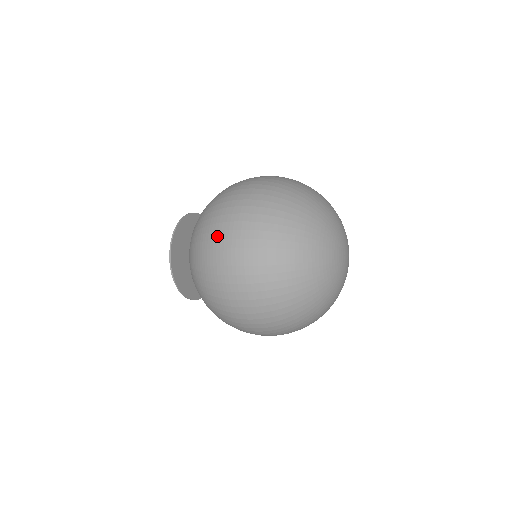
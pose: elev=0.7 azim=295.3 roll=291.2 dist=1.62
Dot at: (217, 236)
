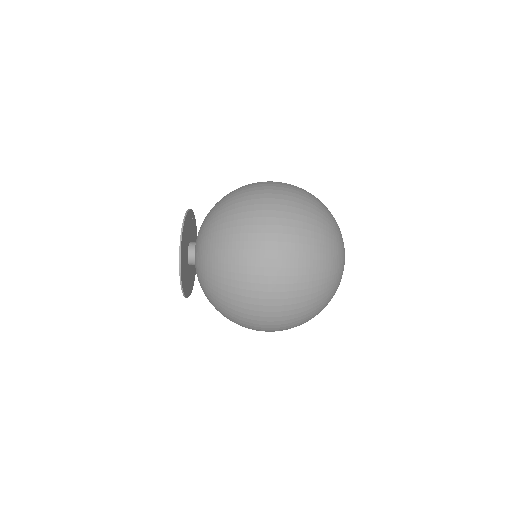
Dot at: occluded
